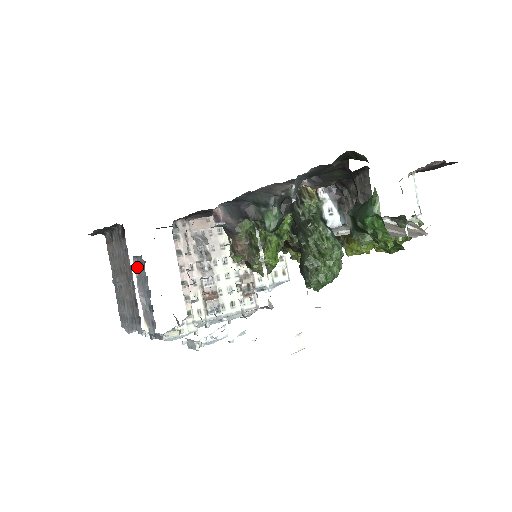
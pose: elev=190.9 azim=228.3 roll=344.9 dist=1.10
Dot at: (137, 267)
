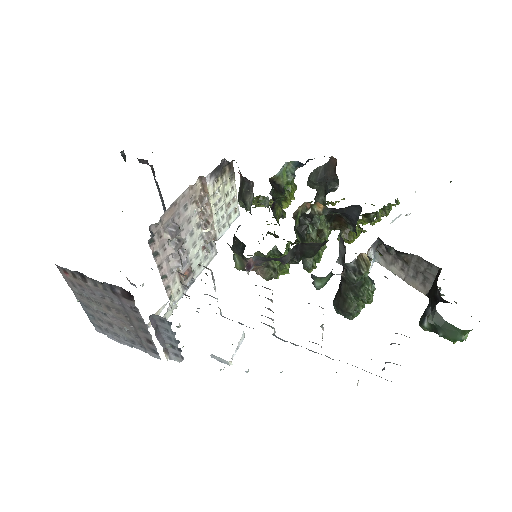
Dot at: (154, 322)
